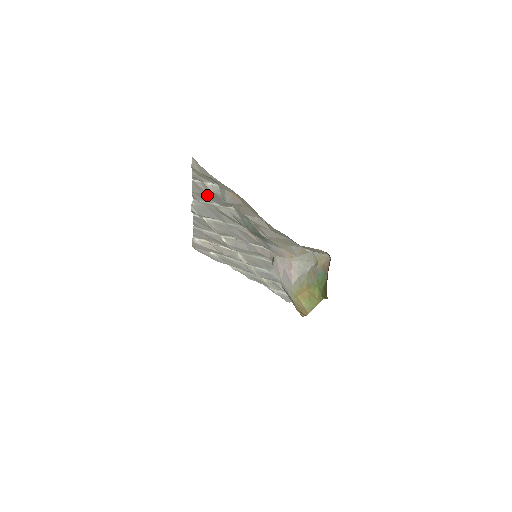
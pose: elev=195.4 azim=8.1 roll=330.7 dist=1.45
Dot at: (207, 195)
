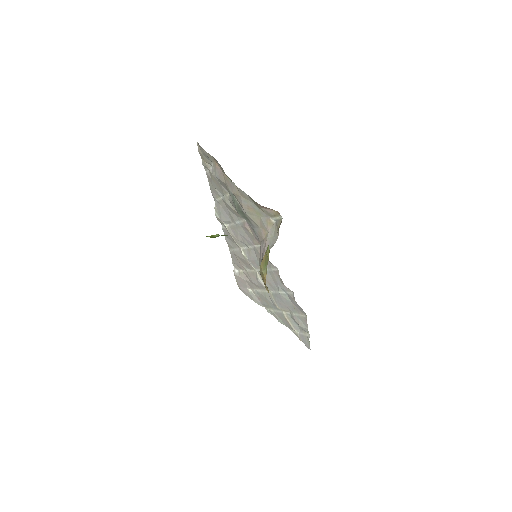
Dot at: (215, 185)
